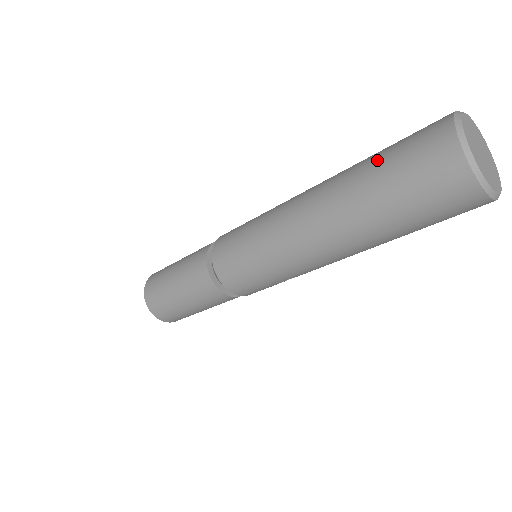
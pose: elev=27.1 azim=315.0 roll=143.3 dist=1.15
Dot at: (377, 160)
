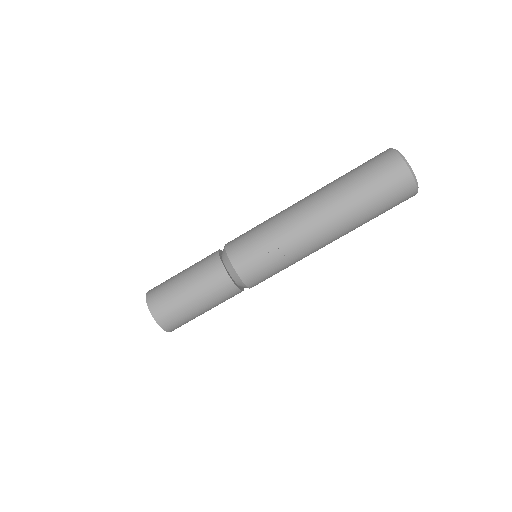
Dot at: occluded
